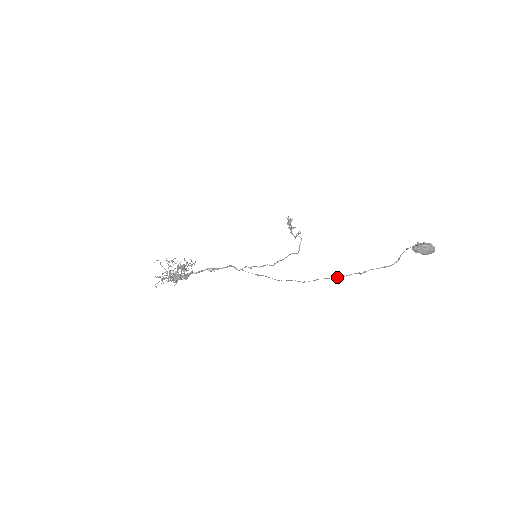
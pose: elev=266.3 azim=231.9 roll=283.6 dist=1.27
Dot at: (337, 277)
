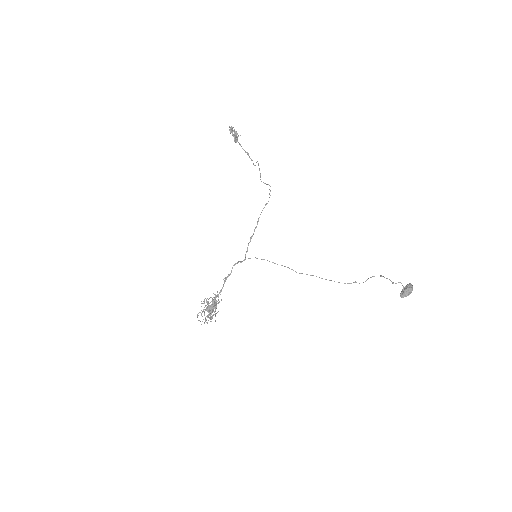
Dot at: occluded
